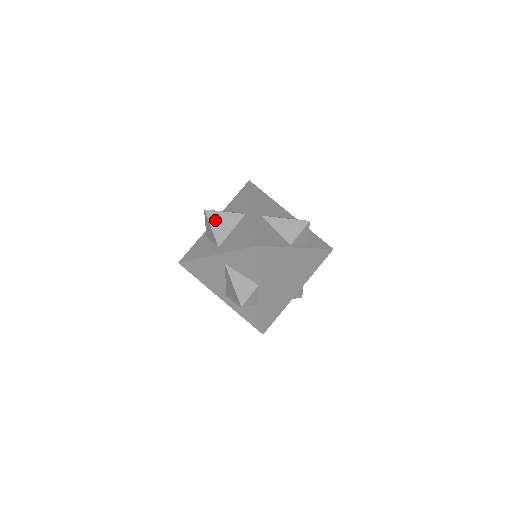
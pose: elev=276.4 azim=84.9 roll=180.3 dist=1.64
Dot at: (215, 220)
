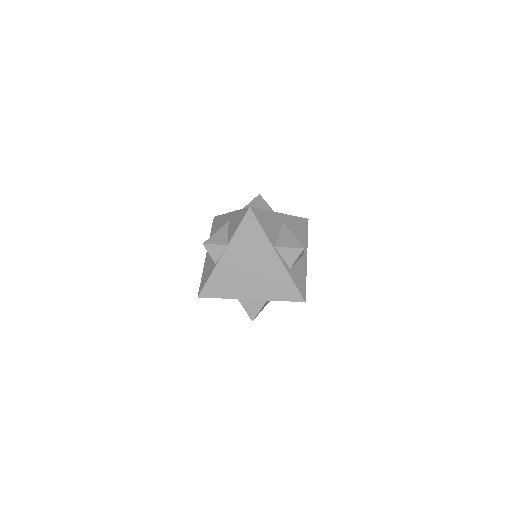
Dot at: (257, 202)
